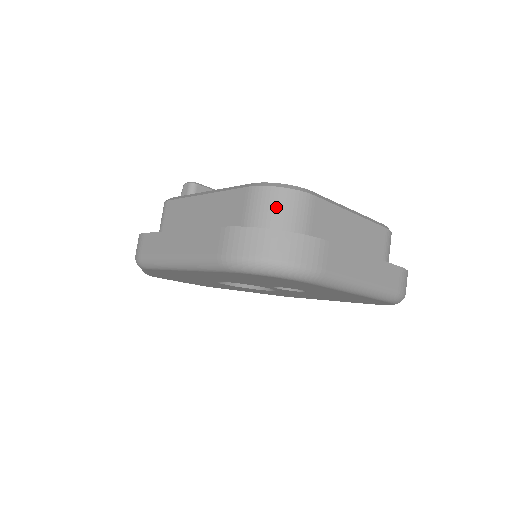
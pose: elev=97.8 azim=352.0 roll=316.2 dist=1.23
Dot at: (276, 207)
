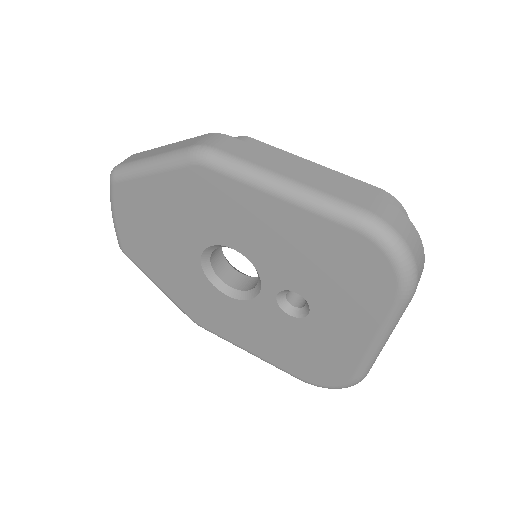
Dot at: occluded
